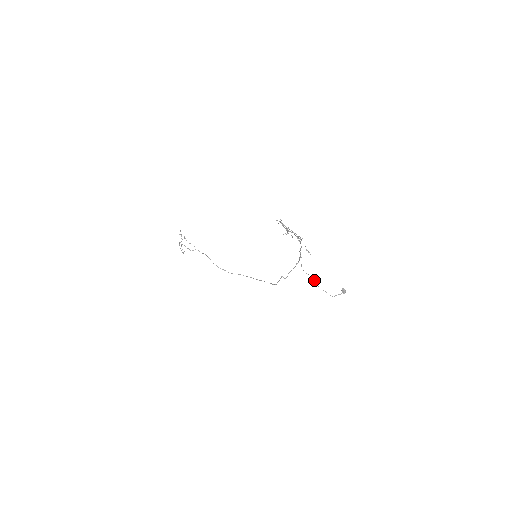
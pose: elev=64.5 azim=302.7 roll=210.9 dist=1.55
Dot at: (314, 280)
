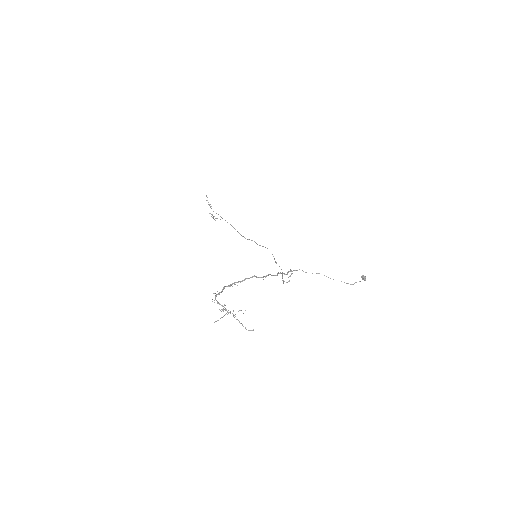
Dot at: occluded
